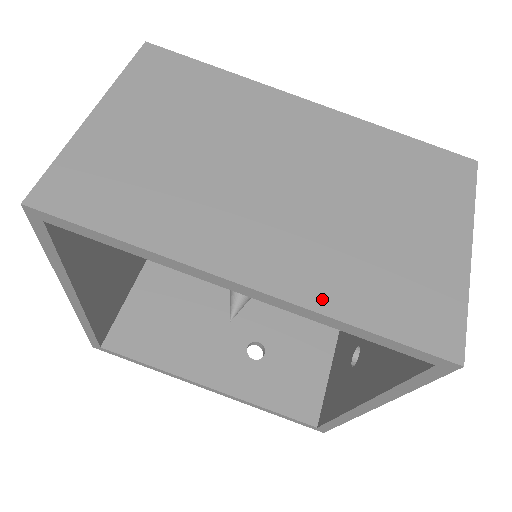
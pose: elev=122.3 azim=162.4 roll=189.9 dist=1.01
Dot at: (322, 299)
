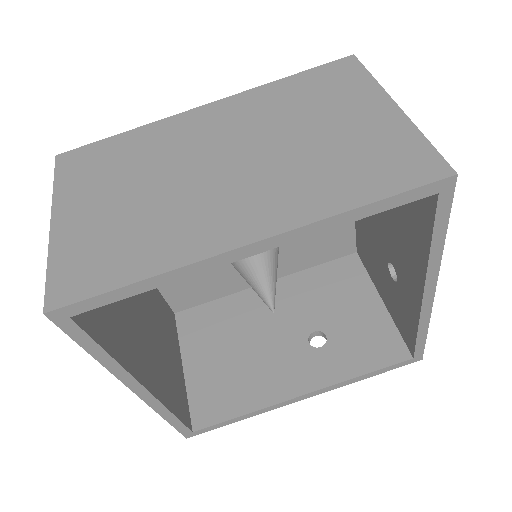
Dot at: (317, 210)
